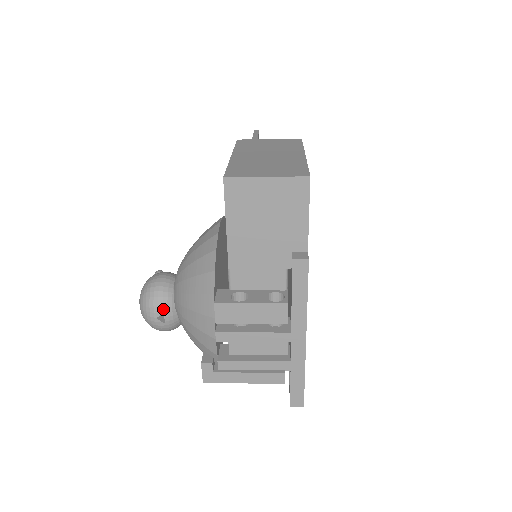
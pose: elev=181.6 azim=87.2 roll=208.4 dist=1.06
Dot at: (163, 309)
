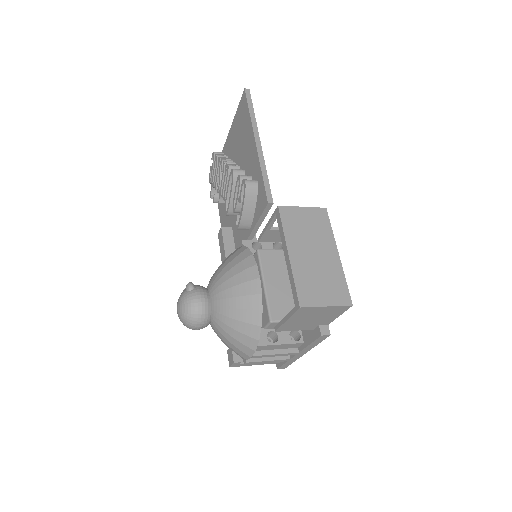
Dot at: (203, 325)
